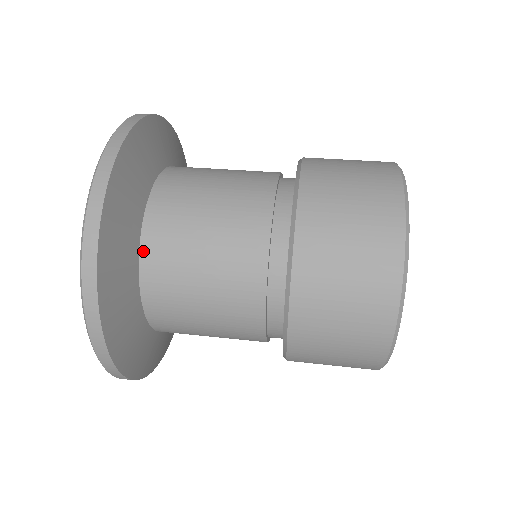
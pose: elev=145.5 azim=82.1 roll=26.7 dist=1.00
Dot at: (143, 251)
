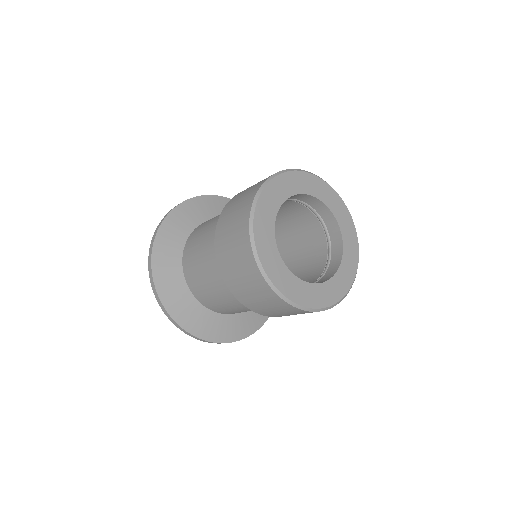
Dot at: (184, 254)
